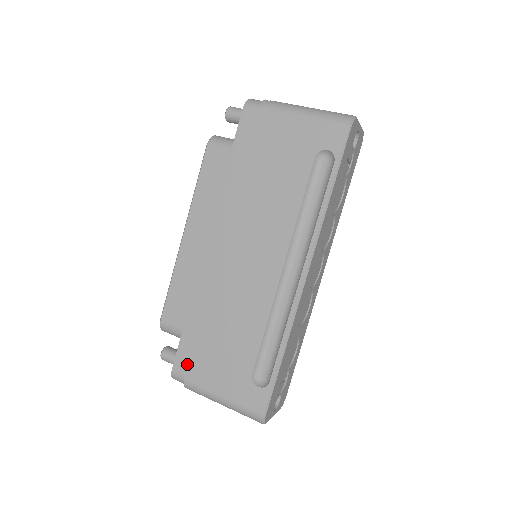
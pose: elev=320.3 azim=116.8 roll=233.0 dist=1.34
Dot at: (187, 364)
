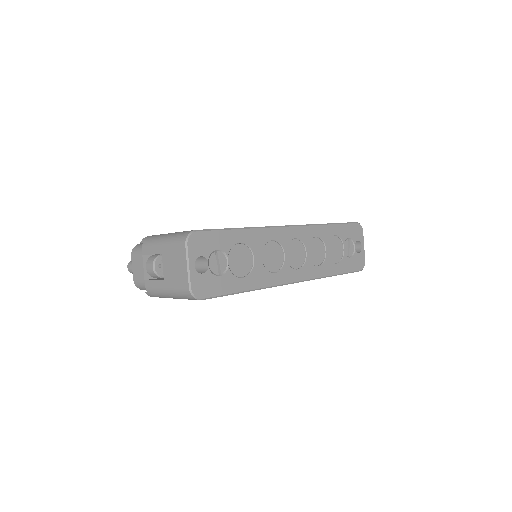
Dot at: occluded
